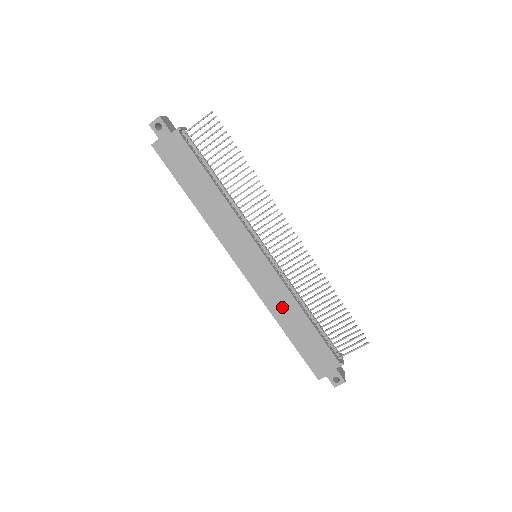
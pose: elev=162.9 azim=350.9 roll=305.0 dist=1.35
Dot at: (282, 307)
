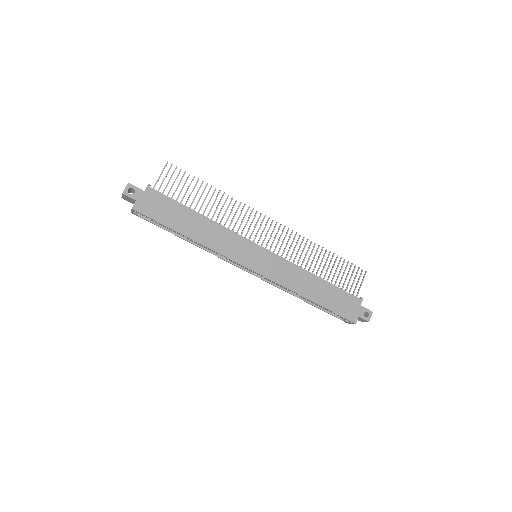
Dot at: (299, 282)
